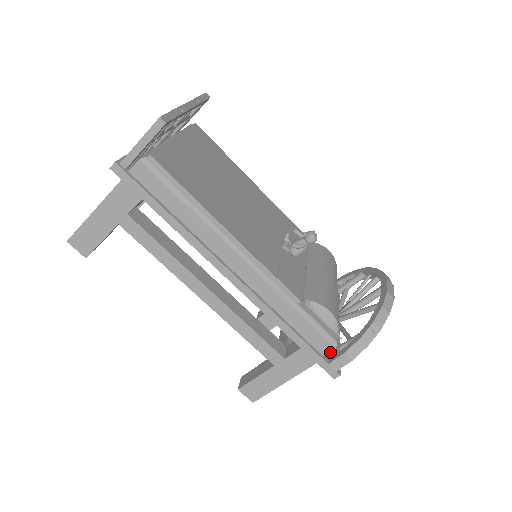
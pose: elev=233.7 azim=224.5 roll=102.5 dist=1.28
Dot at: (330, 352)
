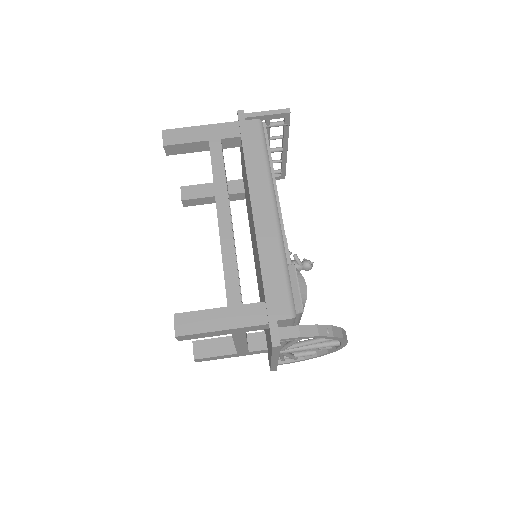
Dot at: occluded
